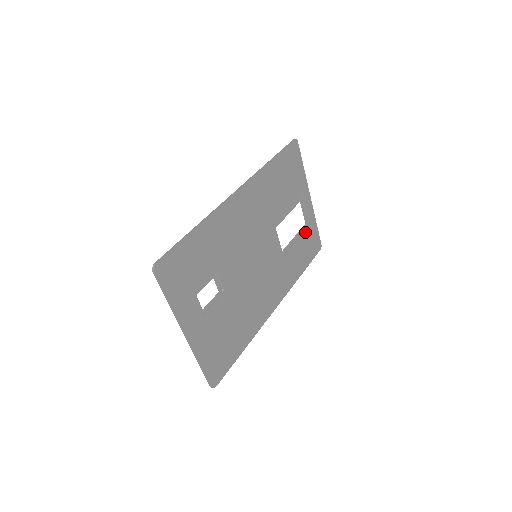
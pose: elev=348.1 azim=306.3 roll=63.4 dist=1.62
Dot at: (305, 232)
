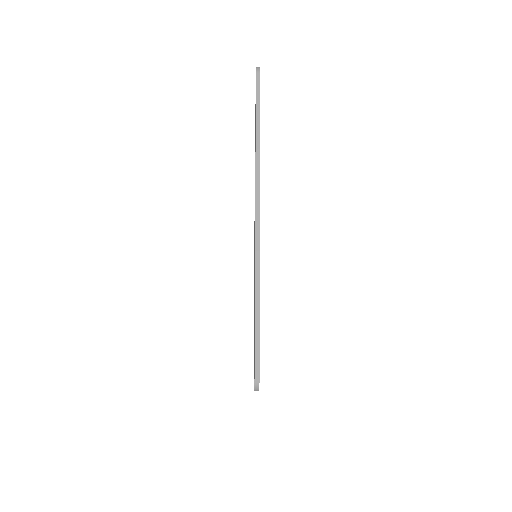
Dot at: occluded
